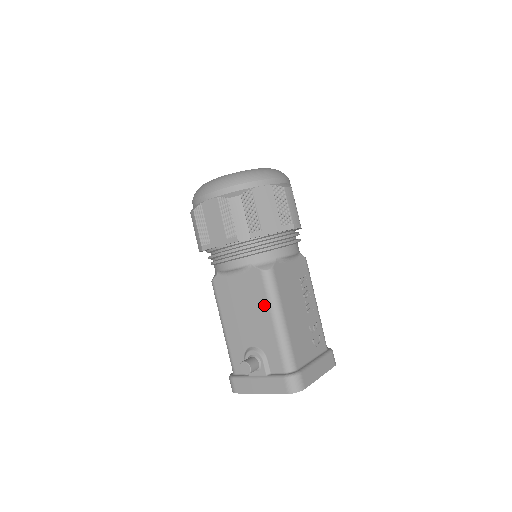
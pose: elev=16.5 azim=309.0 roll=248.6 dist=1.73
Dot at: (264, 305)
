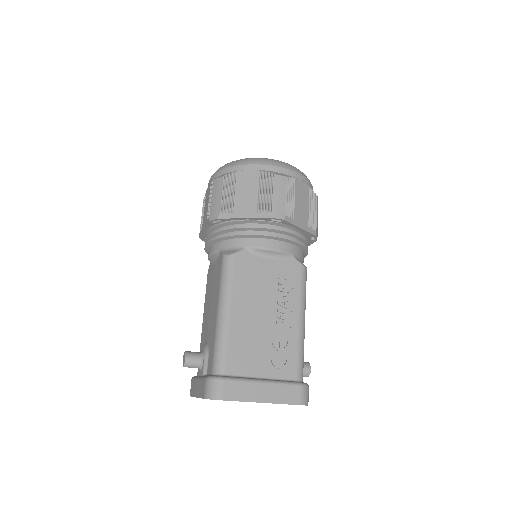
Dot at: (217, 294)
